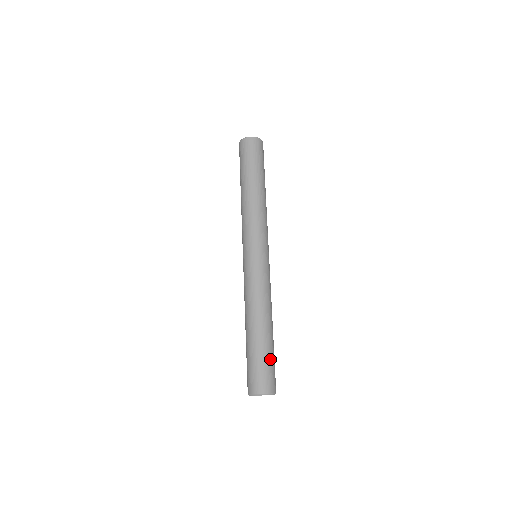
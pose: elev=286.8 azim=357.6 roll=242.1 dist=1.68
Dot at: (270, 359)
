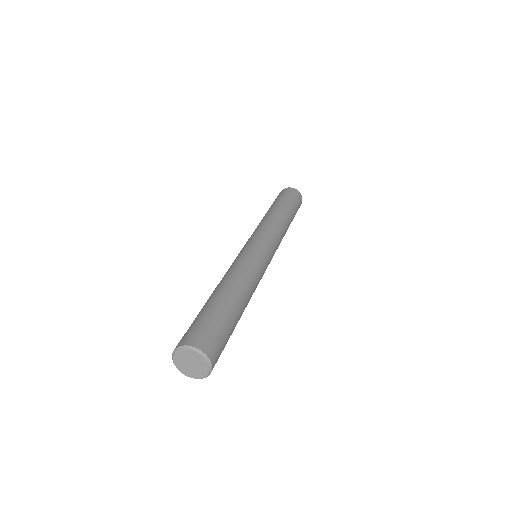
Dot at: (225, 325)
